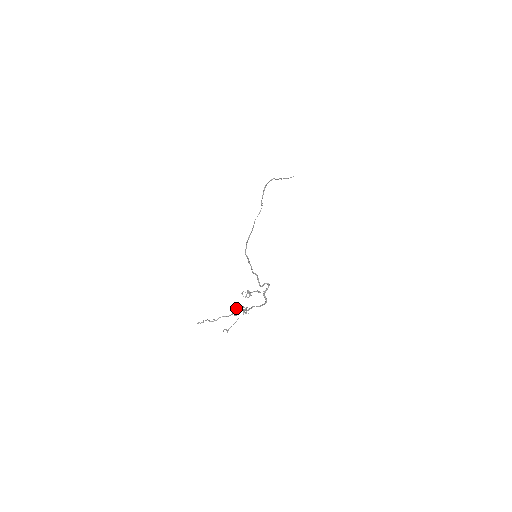
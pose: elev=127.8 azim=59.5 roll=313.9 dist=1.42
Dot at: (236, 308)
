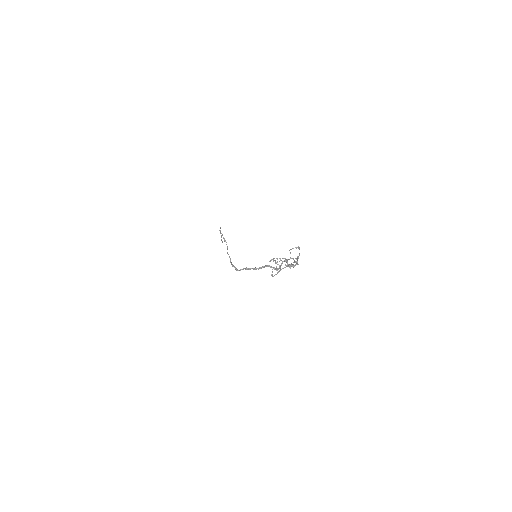
Dot at: occluded
